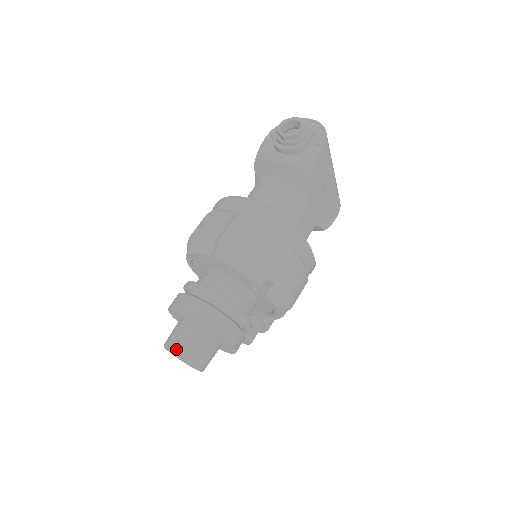
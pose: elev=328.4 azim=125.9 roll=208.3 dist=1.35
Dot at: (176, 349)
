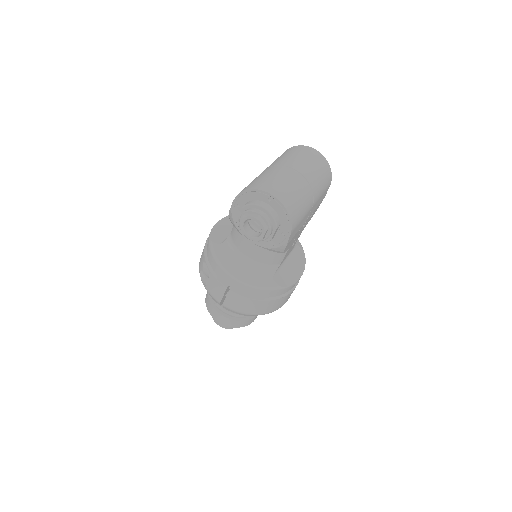
Dot at: (220, 326)
